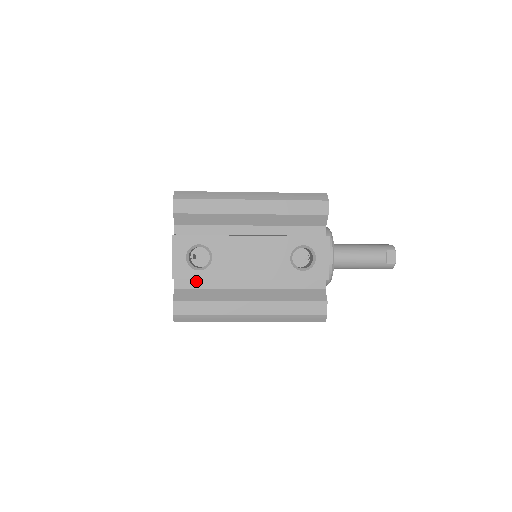
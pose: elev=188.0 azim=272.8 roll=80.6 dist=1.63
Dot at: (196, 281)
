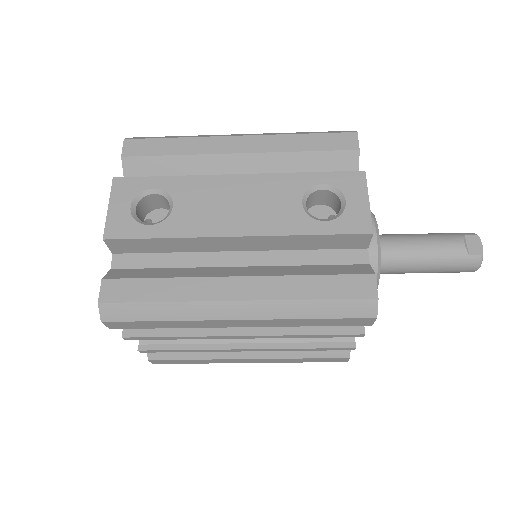
Dot at: (148, 256)
